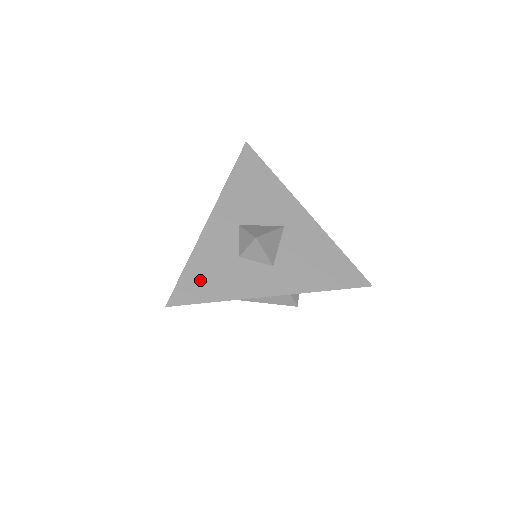
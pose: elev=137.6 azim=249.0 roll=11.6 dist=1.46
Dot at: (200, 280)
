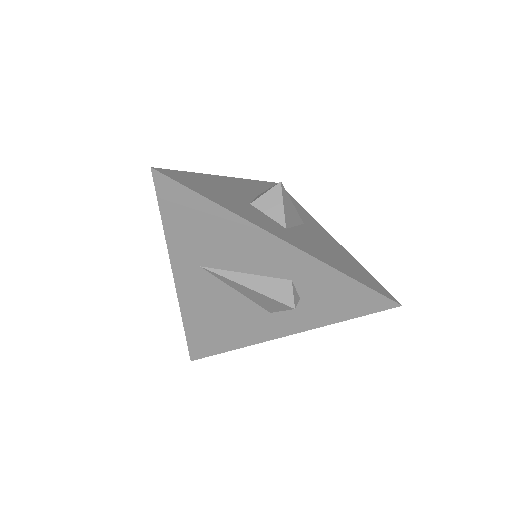
Dot at: (201, 184)
